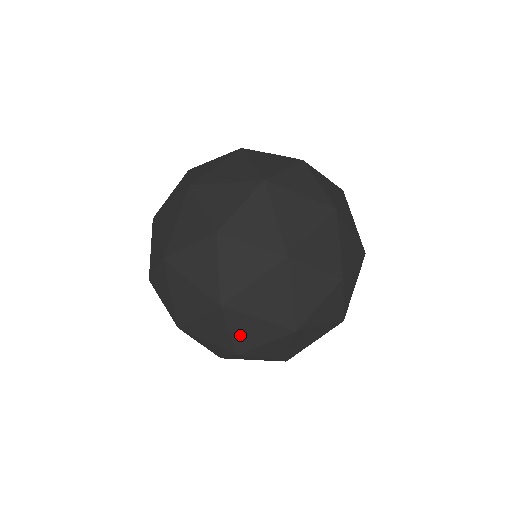
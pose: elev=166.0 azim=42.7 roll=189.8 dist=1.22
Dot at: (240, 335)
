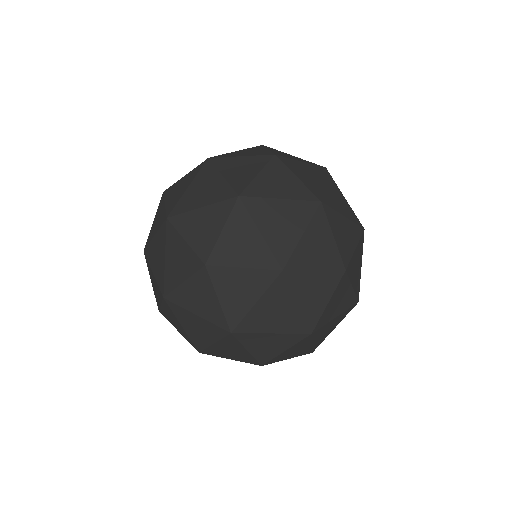
Dot at: (166, 313)
